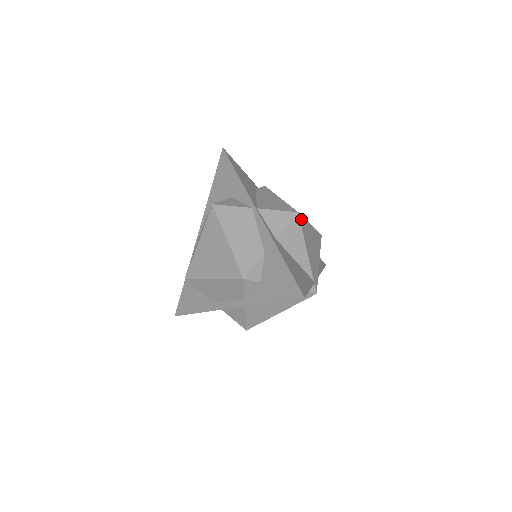
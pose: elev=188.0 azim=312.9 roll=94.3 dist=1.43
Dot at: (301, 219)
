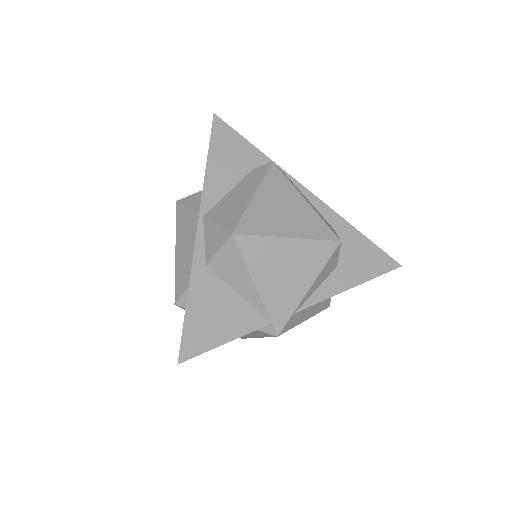
Dot at: (244, 240)
